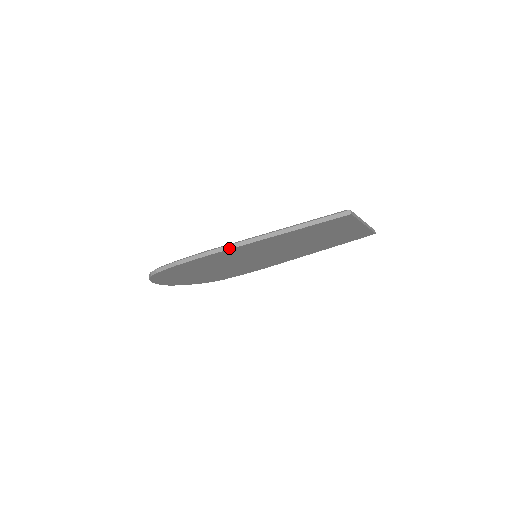
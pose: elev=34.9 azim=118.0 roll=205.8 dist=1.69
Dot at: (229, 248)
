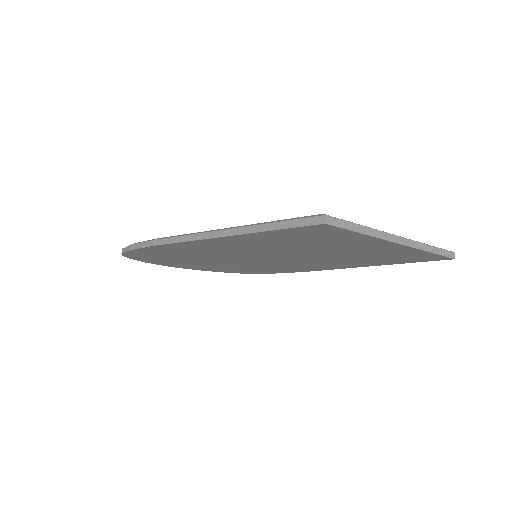
Dot at: (174, 241)
